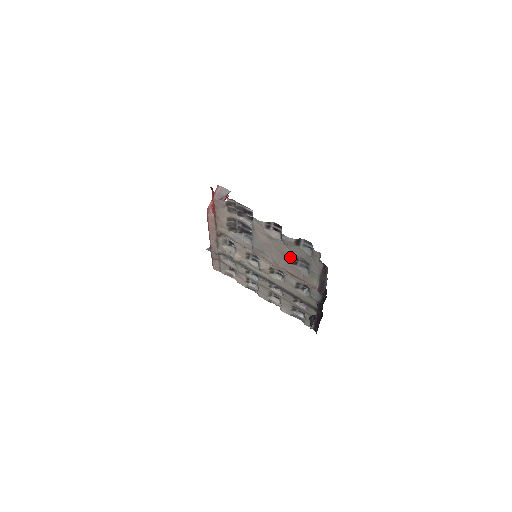
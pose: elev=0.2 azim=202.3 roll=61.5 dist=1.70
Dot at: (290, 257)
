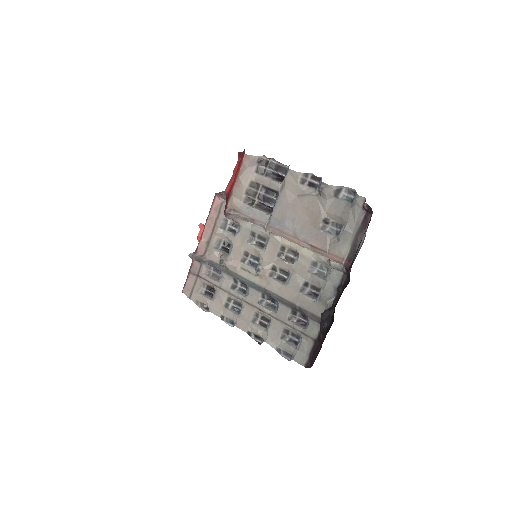
Dot at: (321, 217)
